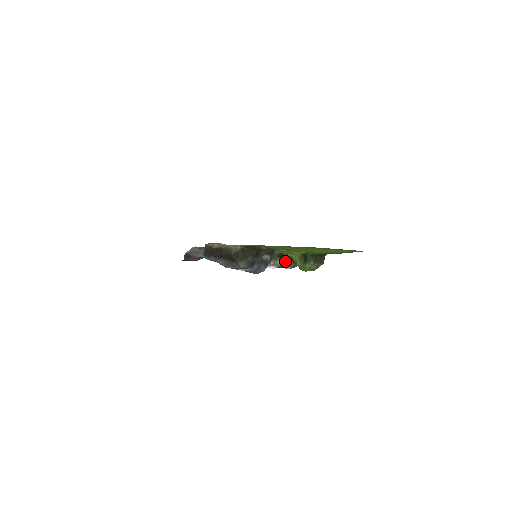
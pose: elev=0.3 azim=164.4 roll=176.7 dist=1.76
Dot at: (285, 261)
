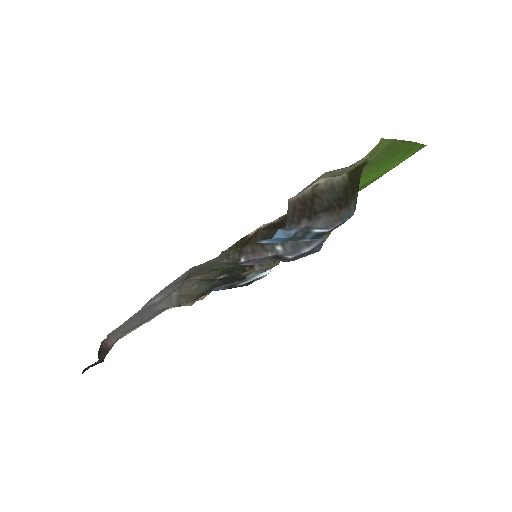
Dot at: occluded
